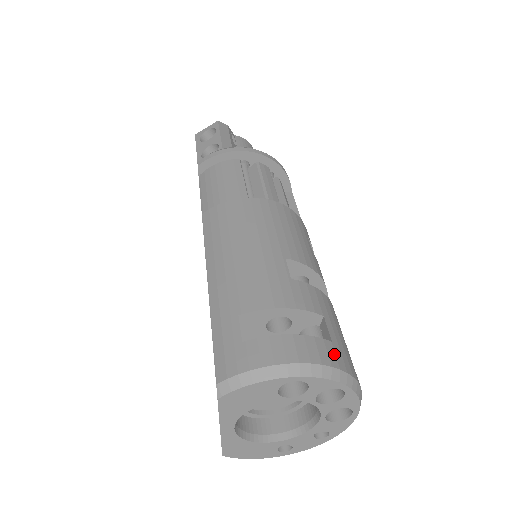
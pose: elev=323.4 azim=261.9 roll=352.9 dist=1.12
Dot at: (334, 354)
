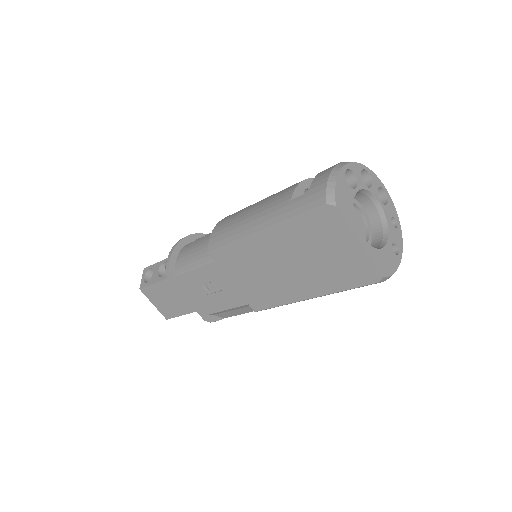
Dot at: occluded
